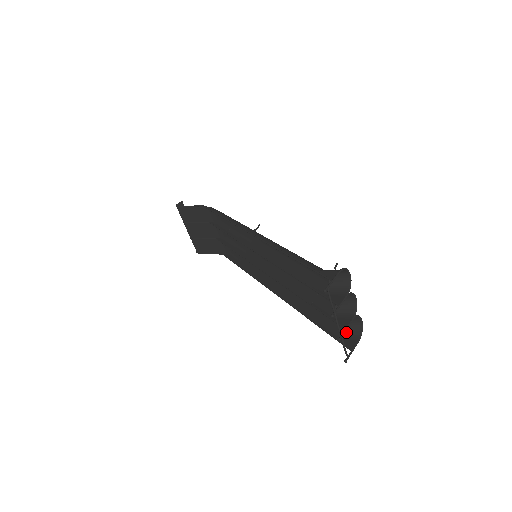
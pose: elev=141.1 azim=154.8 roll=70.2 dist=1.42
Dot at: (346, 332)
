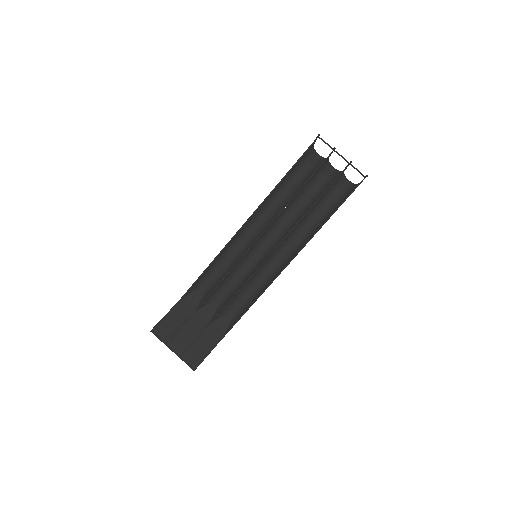
Dot at: (350, 190)
